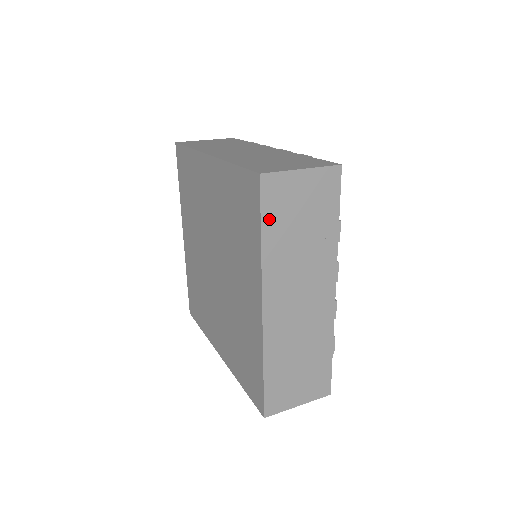
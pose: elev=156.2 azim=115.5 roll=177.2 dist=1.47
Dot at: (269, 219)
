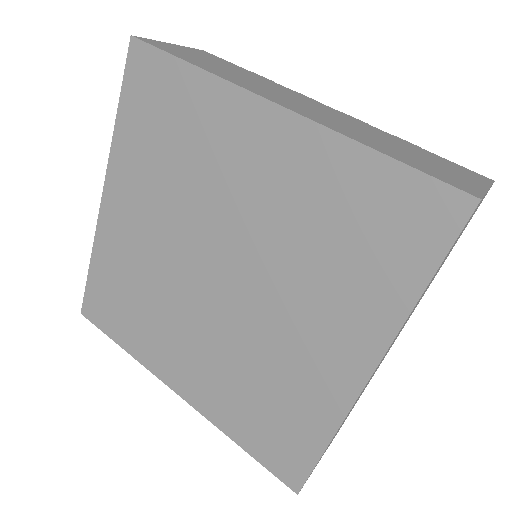
Dot at: occluded
